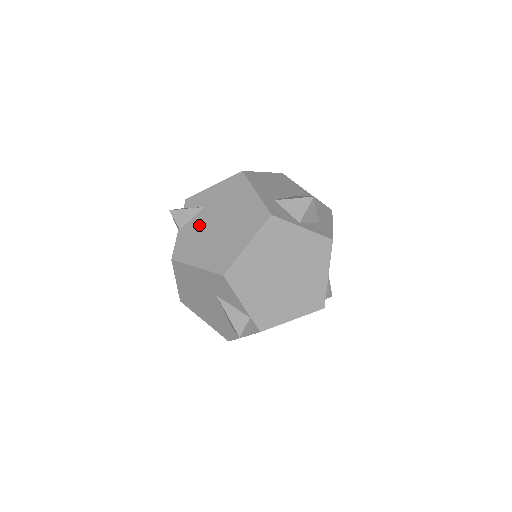
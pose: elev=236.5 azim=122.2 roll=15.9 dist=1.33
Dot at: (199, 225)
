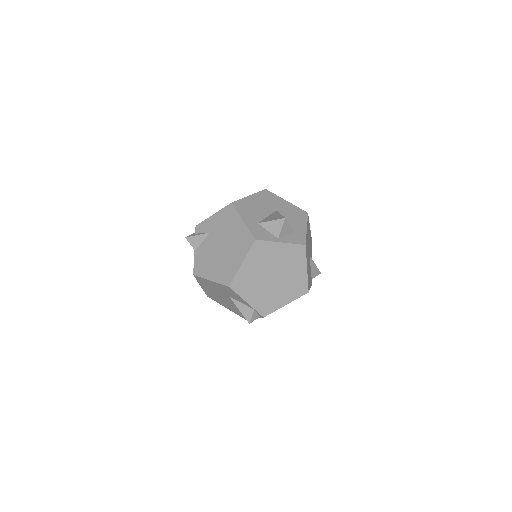
Dot at: (208, 248)
